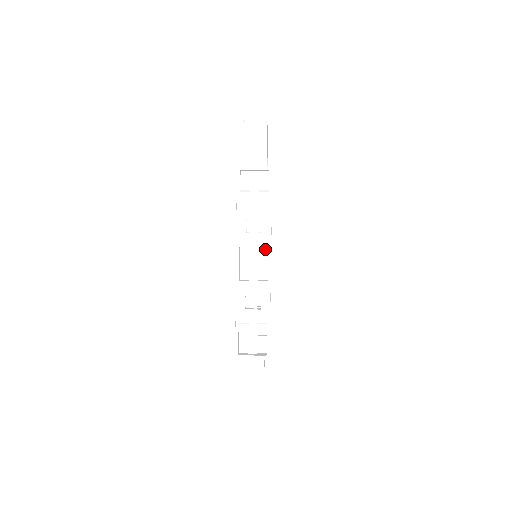
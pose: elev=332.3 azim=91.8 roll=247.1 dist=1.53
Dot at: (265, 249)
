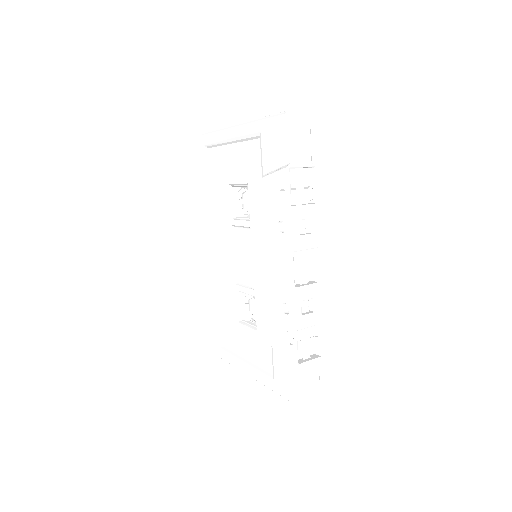
Dot at: (309, 249)
